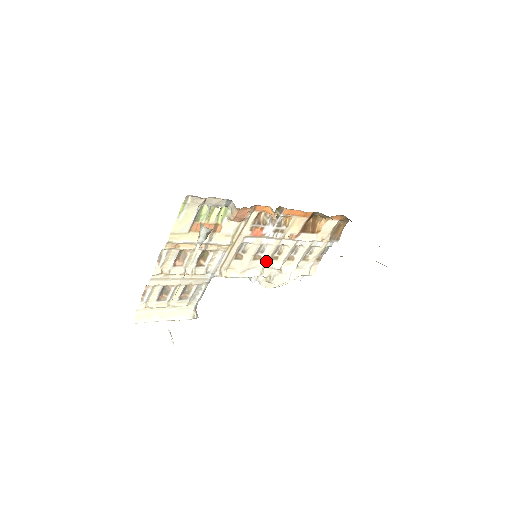
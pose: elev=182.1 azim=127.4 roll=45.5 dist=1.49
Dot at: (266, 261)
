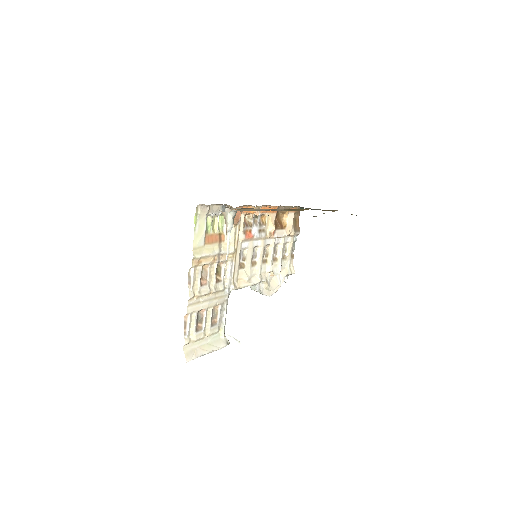
Dot at: (260, 265)
